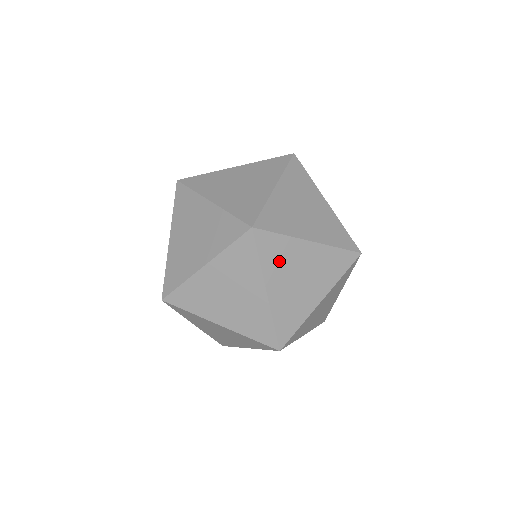
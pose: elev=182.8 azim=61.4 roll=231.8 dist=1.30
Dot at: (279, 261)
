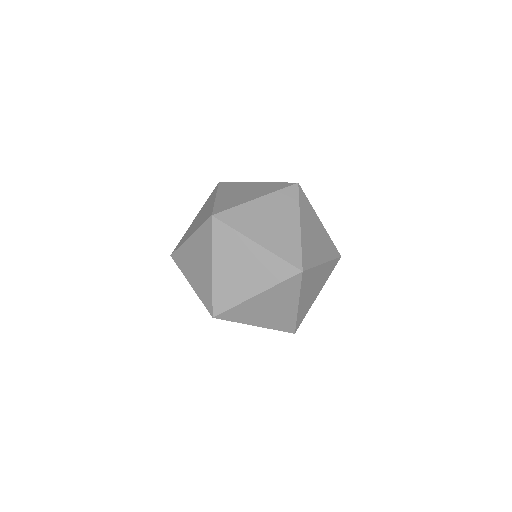
Dot at: (307, 214)
